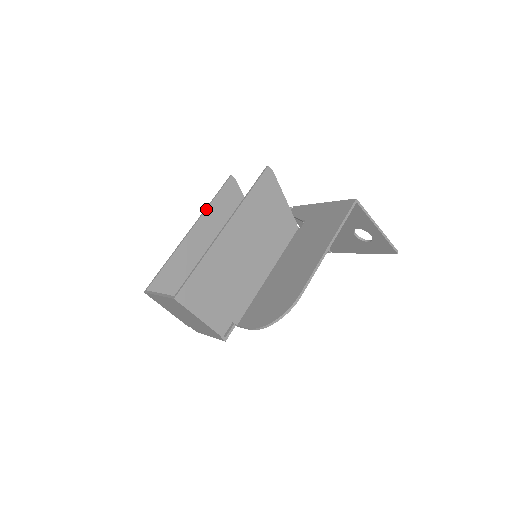
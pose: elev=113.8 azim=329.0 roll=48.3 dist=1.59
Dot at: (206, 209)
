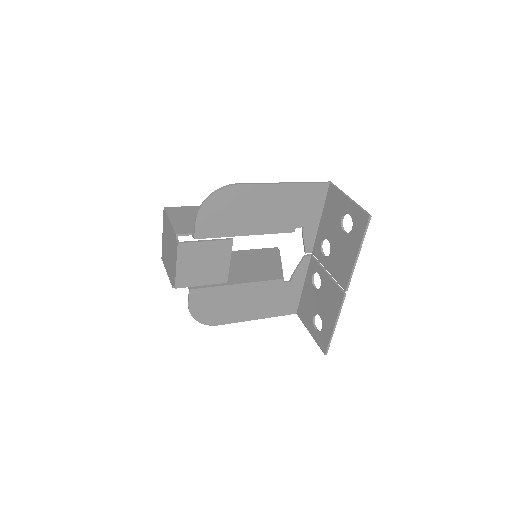
Dot at: (243, 250)
